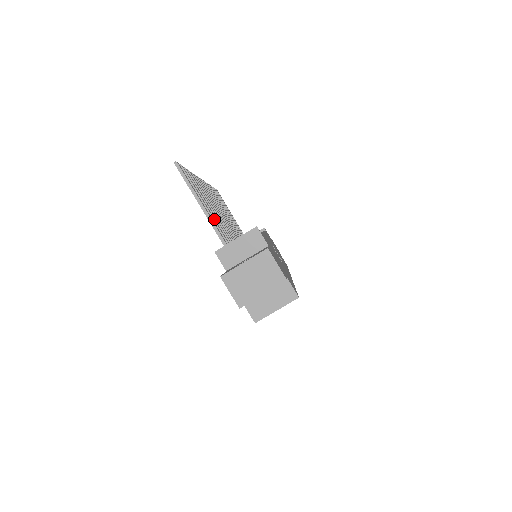
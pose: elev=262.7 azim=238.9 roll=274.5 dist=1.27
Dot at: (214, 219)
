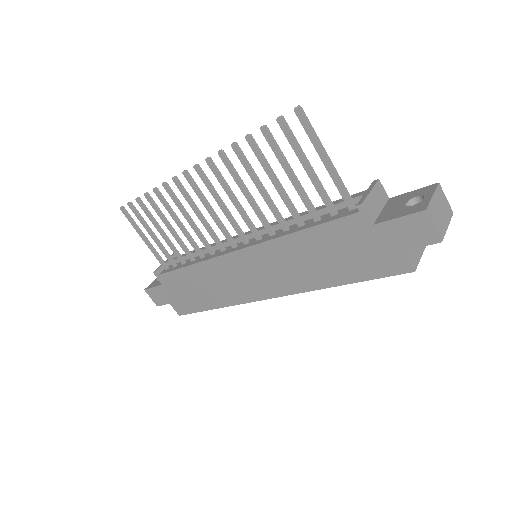
Dot at: (317, 181)
